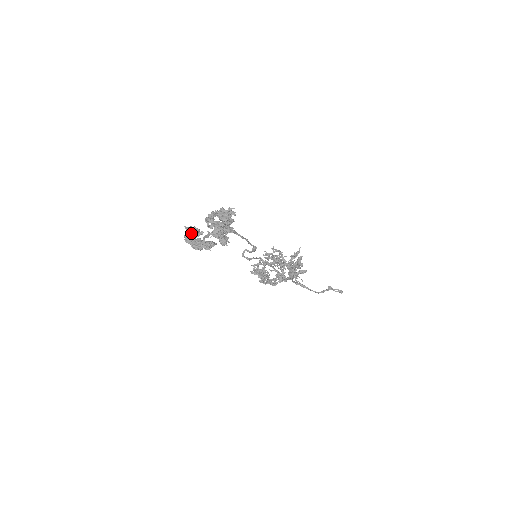
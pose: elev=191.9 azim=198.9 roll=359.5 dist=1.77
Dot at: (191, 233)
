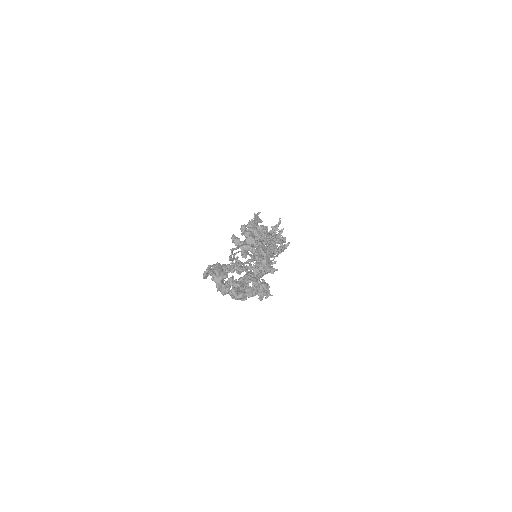
Dot at: (224, 278)
